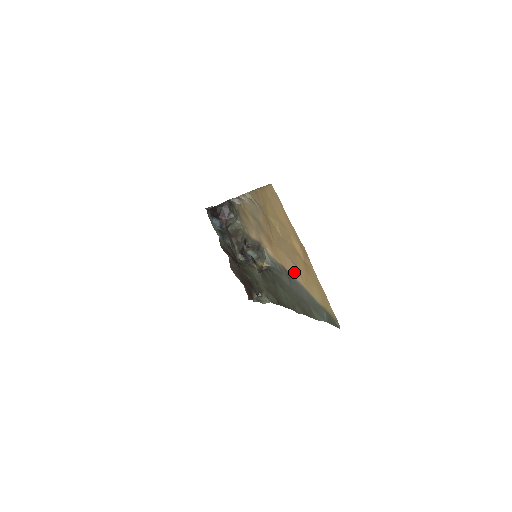
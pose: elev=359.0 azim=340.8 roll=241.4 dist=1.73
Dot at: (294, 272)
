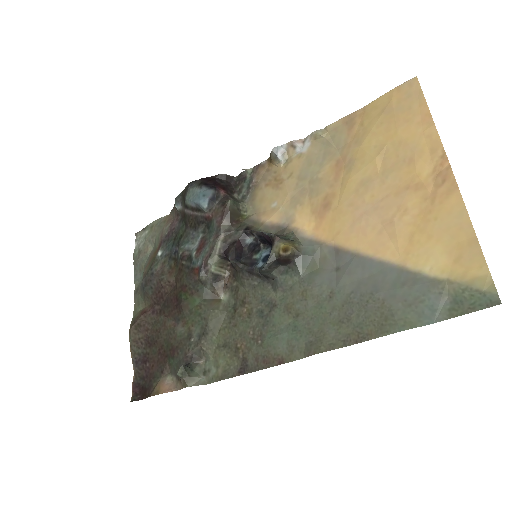
Dot at: (373, 242)
